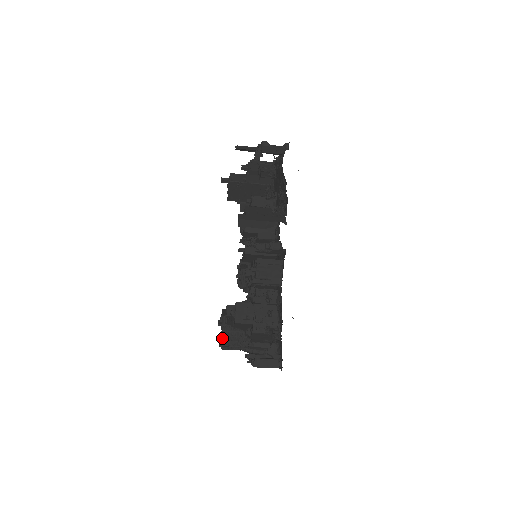
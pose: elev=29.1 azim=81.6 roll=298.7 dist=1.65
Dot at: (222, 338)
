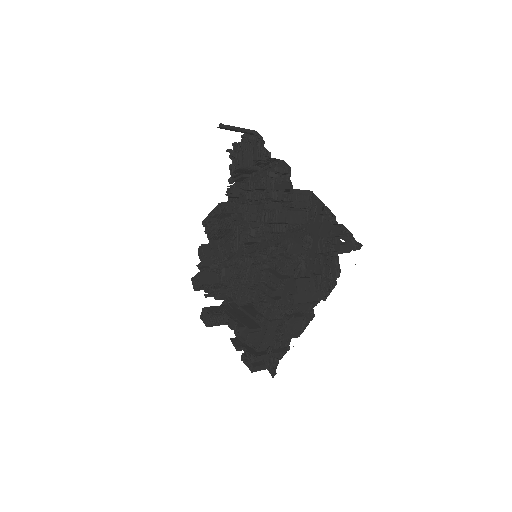
Dot at: (210, 321)
